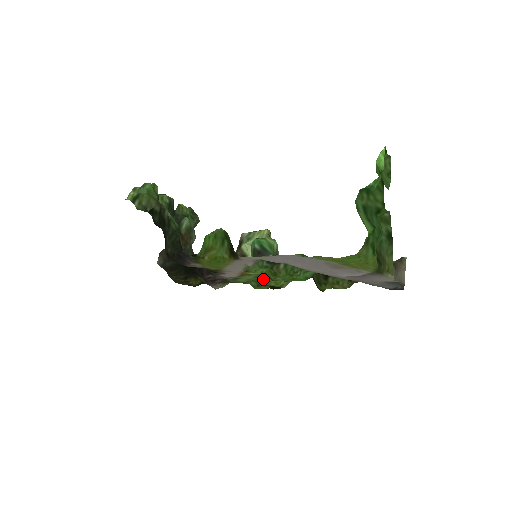
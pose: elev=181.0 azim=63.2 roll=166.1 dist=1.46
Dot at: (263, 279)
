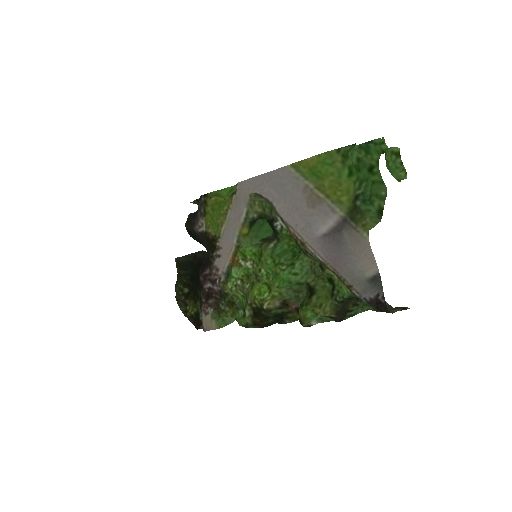
Dot at: (250, 286)
